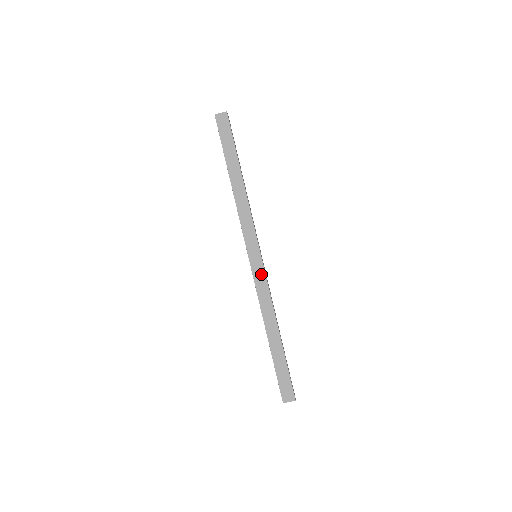
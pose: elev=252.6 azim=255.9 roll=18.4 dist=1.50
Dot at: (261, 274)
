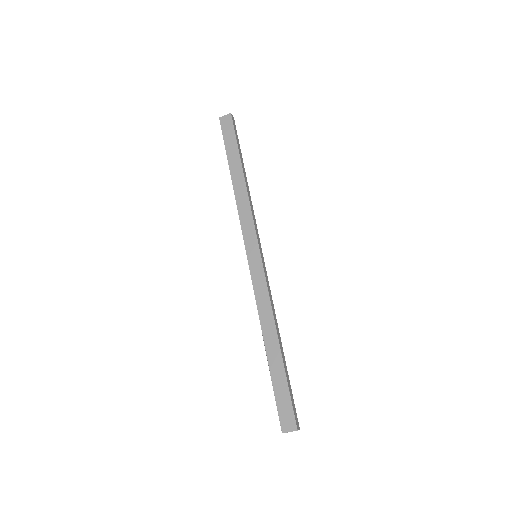
Dot at: (260, 275)
